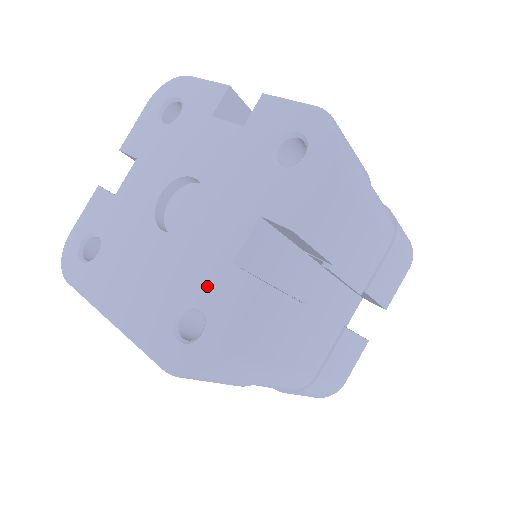
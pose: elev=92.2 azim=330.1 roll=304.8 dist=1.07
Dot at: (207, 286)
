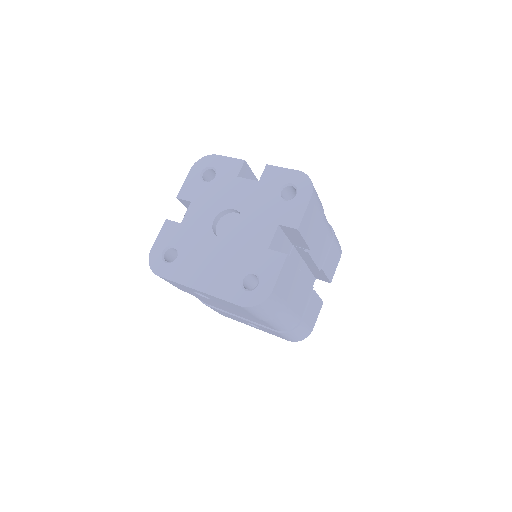
Dot at: (256, 262)
